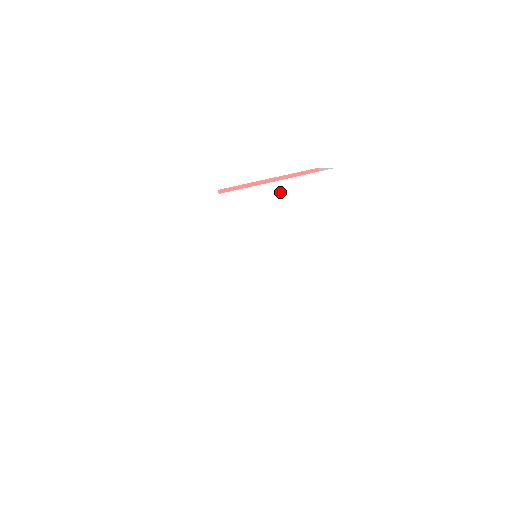
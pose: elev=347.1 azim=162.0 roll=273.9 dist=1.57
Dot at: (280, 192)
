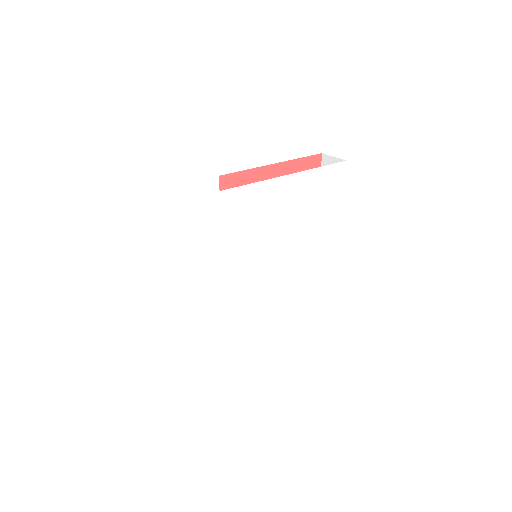
Dot at: (294, 186)
